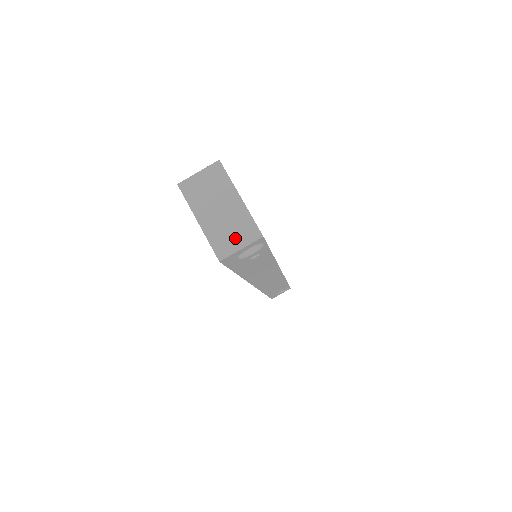
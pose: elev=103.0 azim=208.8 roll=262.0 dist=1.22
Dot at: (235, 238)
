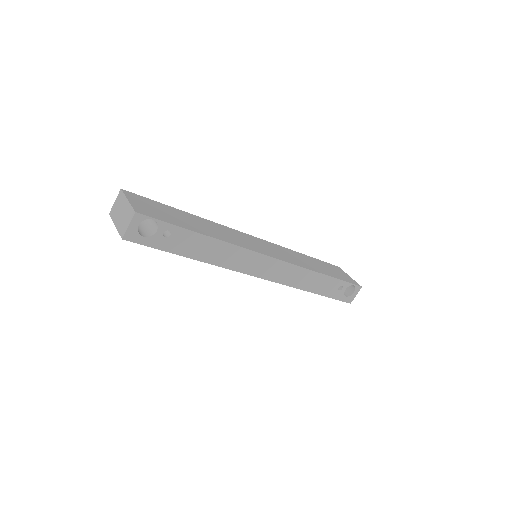
Dot at: (126, 222)
